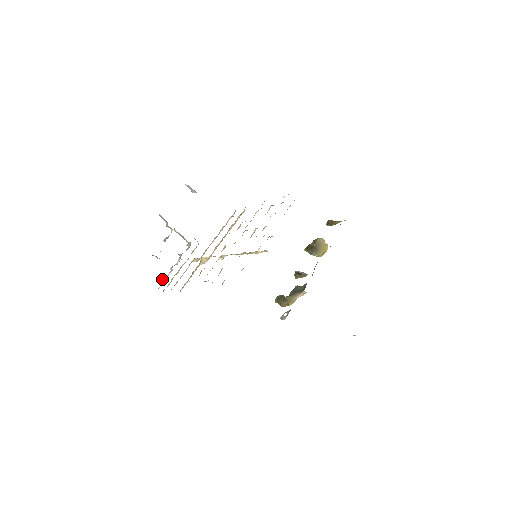
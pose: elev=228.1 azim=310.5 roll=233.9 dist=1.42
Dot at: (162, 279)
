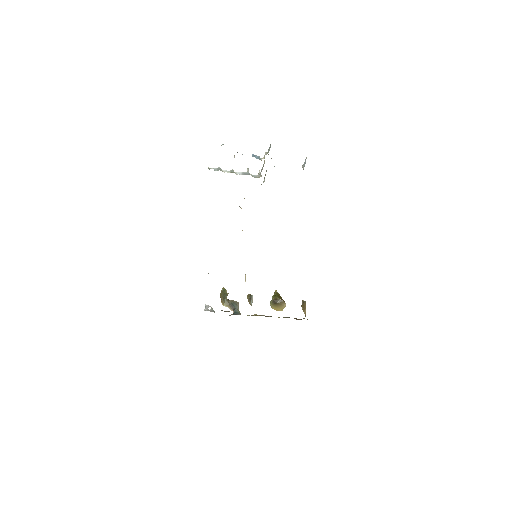
Dot at: (219, 167)
